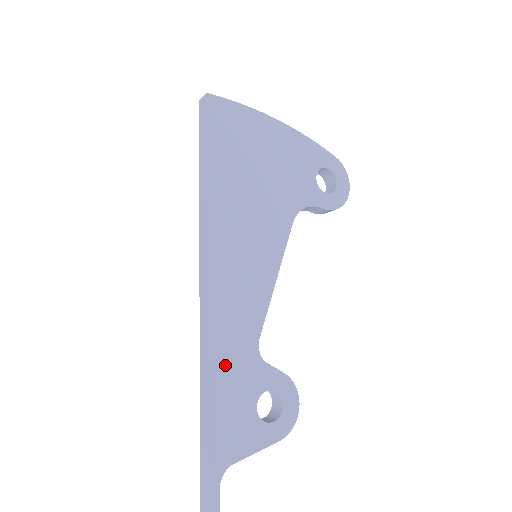
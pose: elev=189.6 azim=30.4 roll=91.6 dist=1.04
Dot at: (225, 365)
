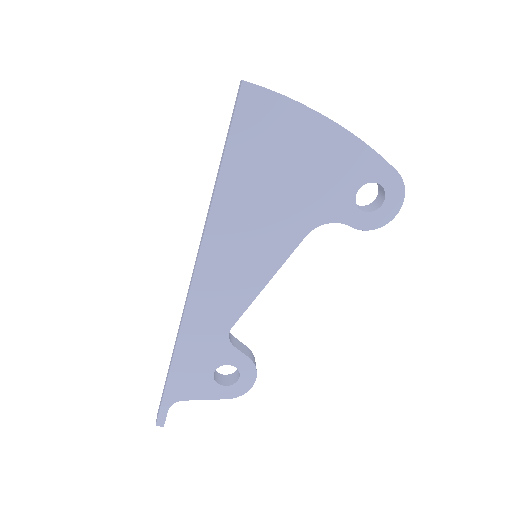
Dot at: (193, 338)
